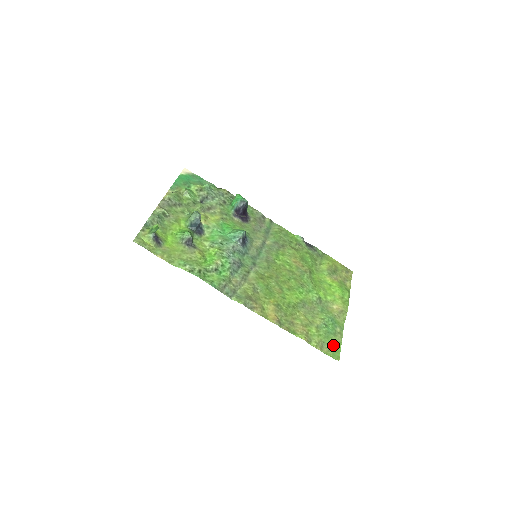
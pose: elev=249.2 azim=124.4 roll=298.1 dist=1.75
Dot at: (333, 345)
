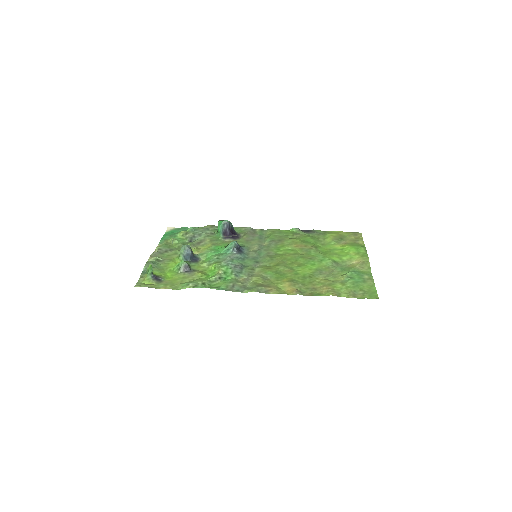
Dot at: (366, 290)
